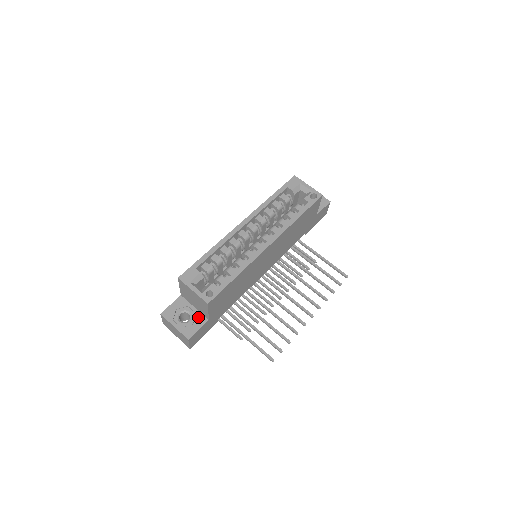
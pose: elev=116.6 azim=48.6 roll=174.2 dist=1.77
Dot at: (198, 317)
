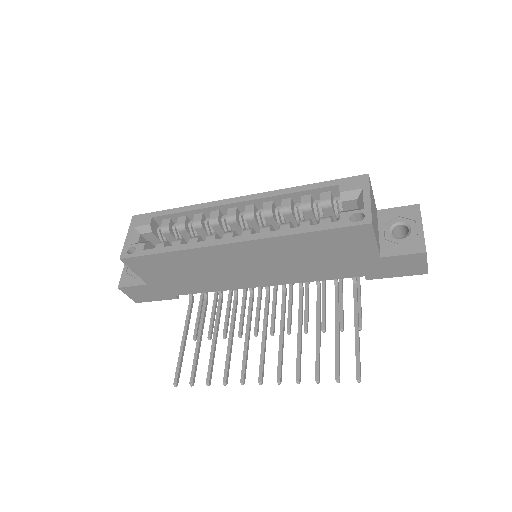
Dot at: occluded
